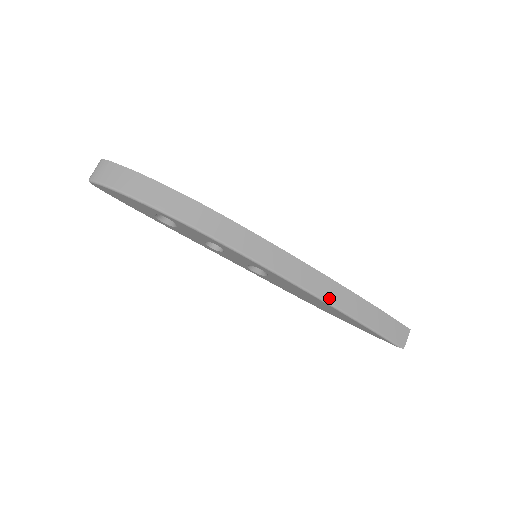
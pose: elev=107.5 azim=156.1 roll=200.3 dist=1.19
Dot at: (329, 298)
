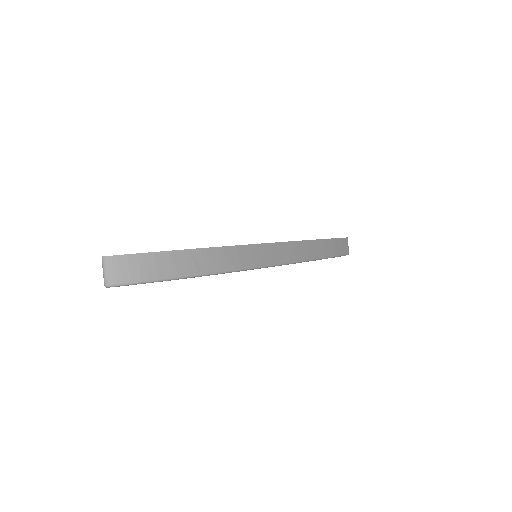
Dot at: (313, 256)
